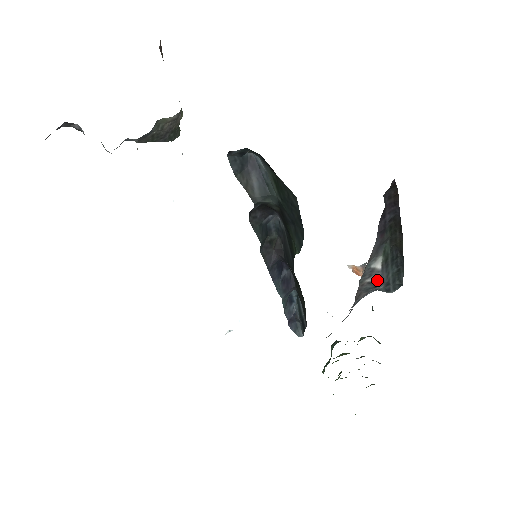
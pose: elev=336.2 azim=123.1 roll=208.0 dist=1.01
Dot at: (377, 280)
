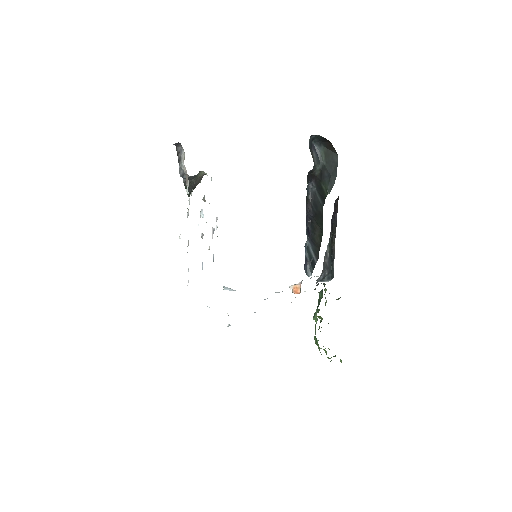
Dot at: (327, 264)
